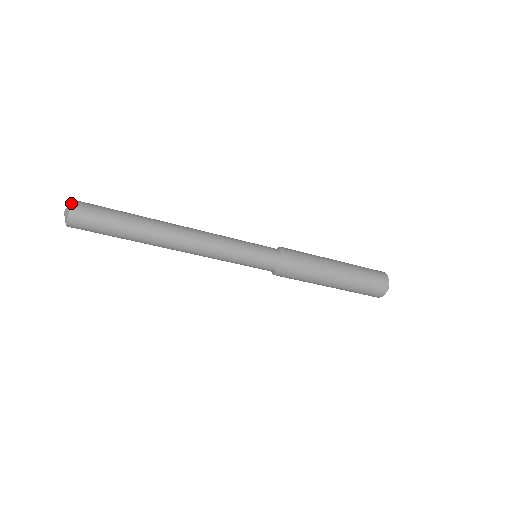
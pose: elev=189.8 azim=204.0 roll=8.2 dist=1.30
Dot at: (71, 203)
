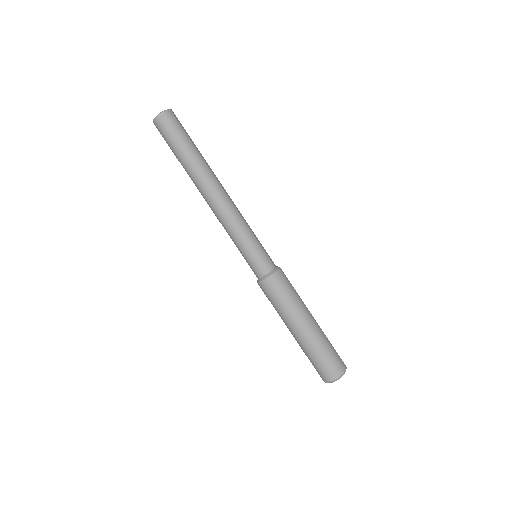
Dot at: (171, 109)
